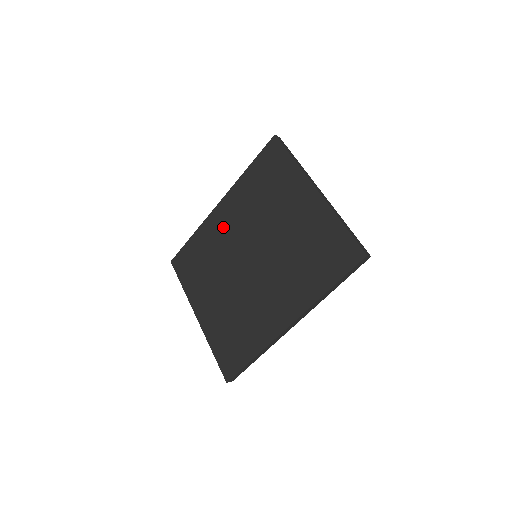
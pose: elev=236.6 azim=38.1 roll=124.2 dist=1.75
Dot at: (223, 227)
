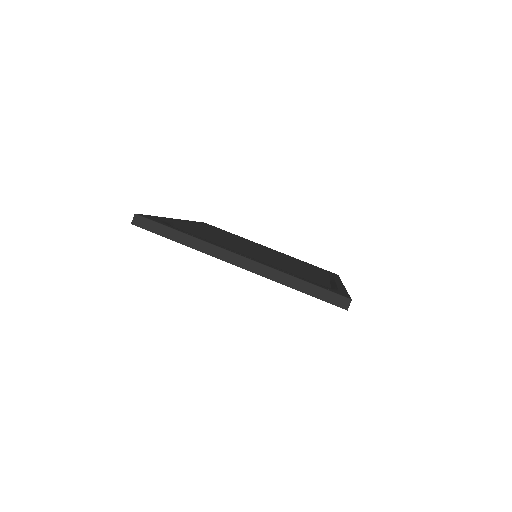
Dot at: occluded
